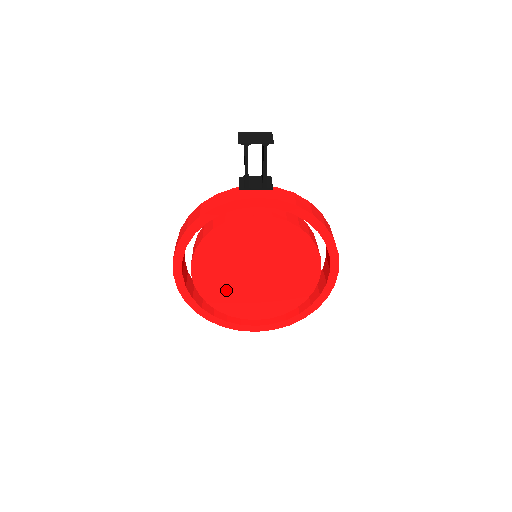
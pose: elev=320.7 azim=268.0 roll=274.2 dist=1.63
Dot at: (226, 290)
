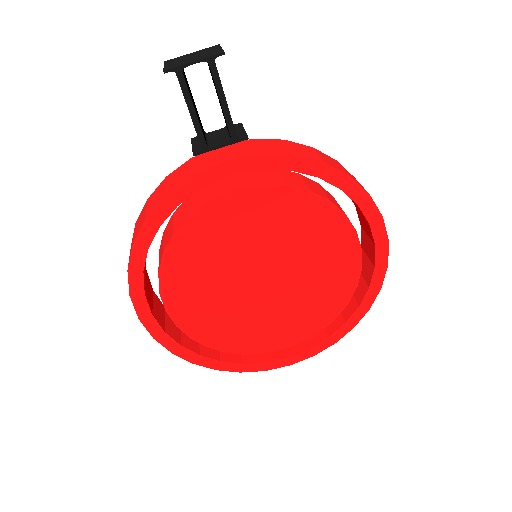
Dot at: (226, 320)
